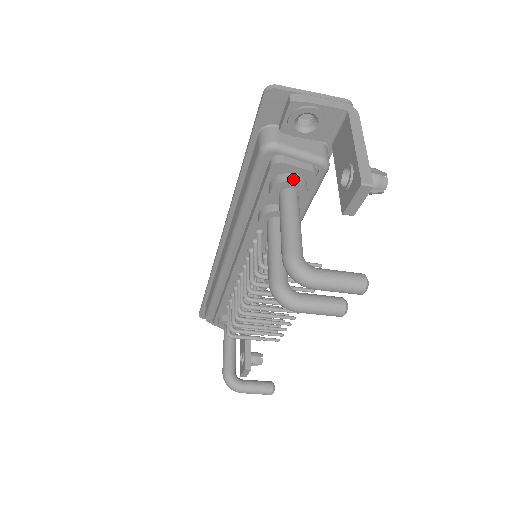
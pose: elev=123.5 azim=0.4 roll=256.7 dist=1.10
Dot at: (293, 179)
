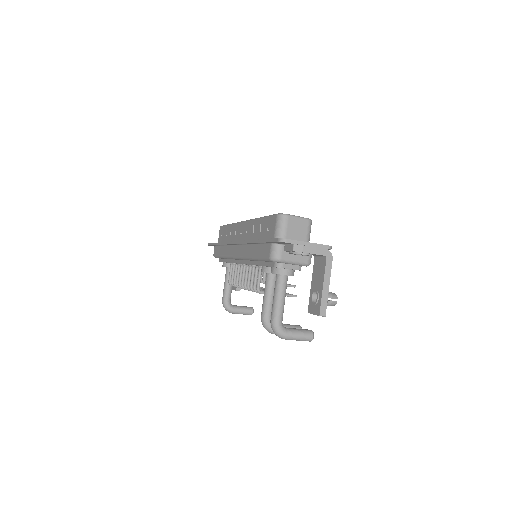
Dot at: (286, 274)
